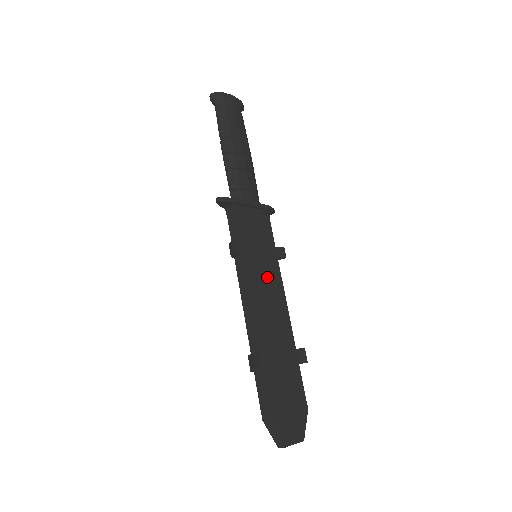
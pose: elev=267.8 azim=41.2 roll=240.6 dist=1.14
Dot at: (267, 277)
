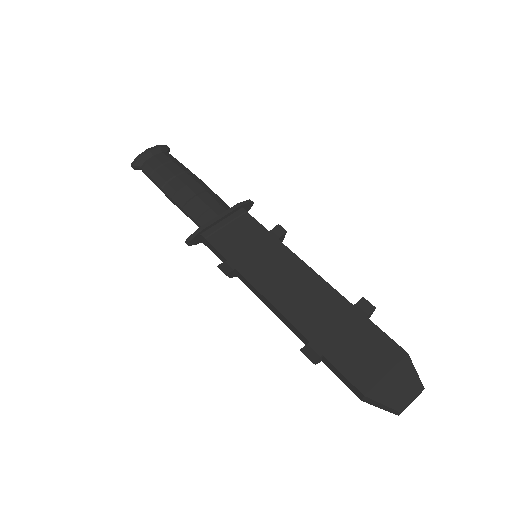
Dot at: (276, 266)
